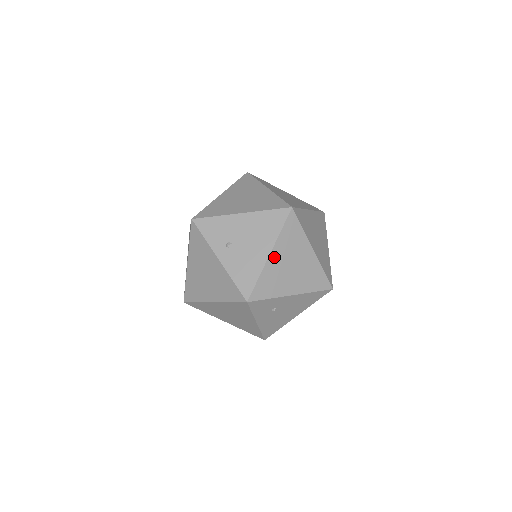
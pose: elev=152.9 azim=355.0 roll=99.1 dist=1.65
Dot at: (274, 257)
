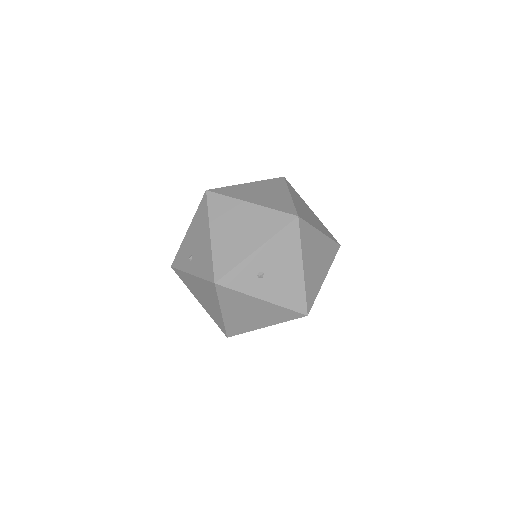
Dot at: (216, 234)
